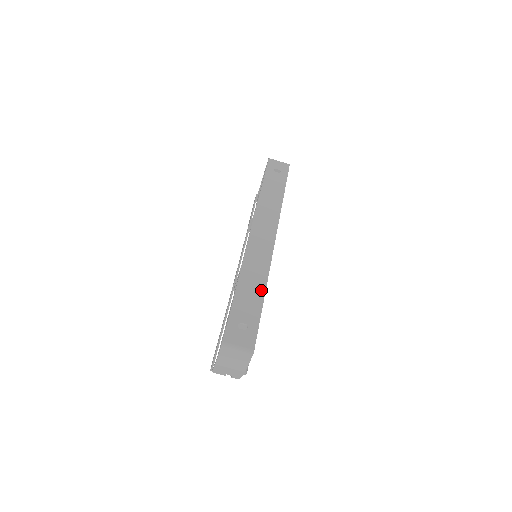
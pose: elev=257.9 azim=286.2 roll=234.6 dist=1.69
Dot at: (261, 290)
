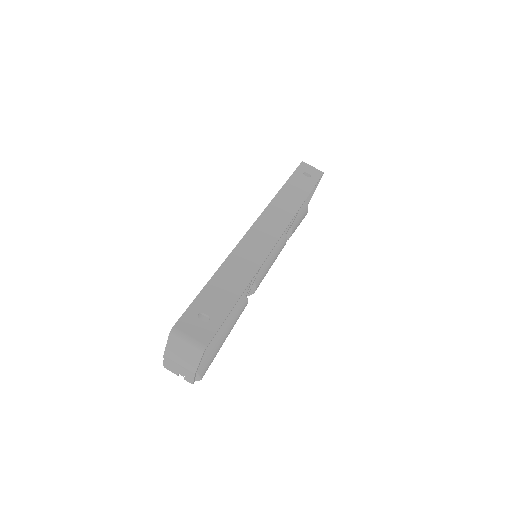
Dot at: (241, 286)
